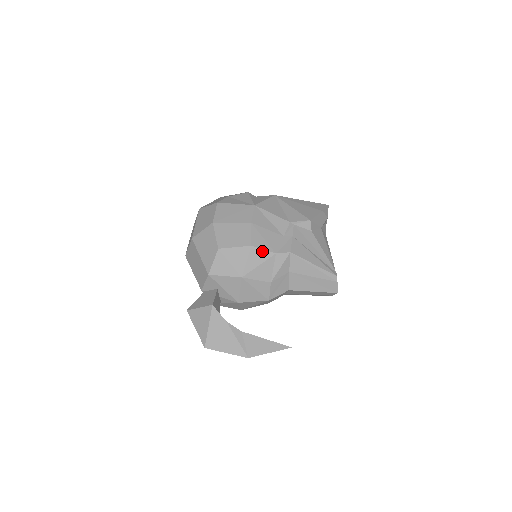
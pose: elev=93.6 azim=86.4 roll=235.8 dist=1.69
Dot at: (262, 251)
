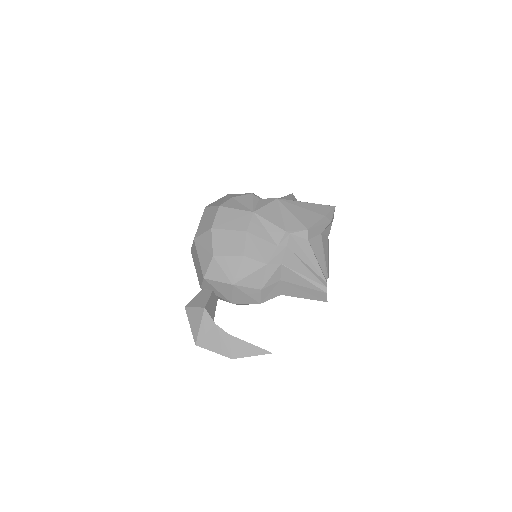
Dot at: (254, 261)
